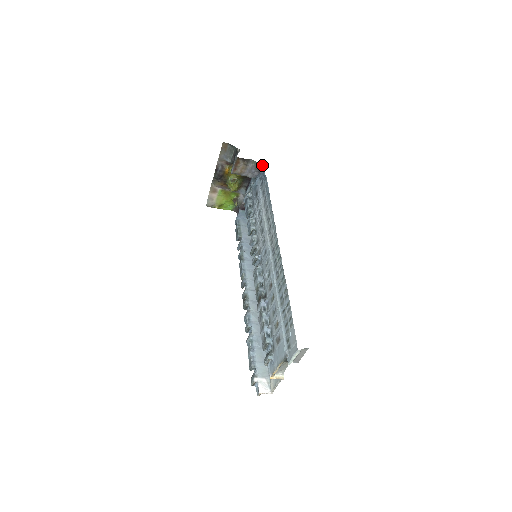
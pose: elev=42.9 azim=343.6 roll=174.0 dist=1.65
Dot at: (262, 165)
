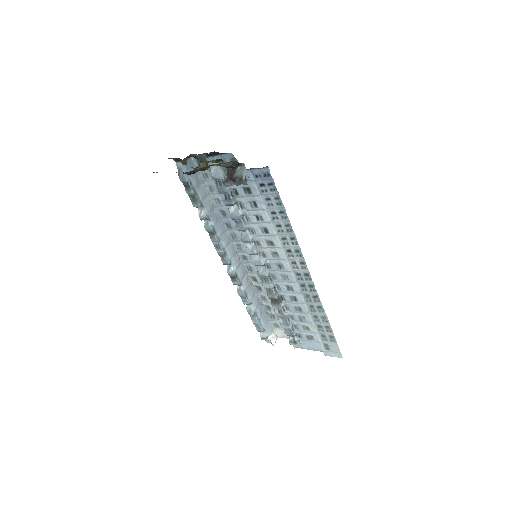
Dot at: (264, 167)
